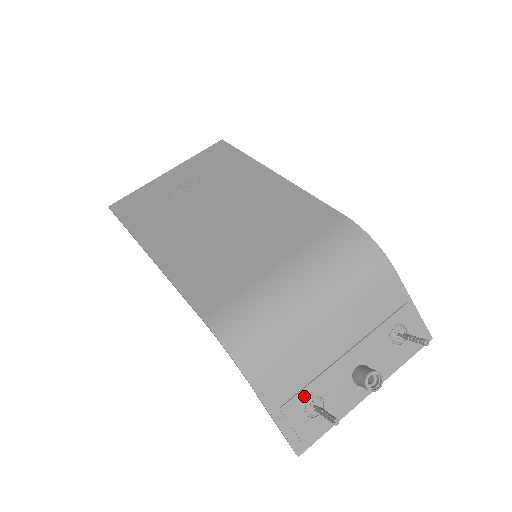
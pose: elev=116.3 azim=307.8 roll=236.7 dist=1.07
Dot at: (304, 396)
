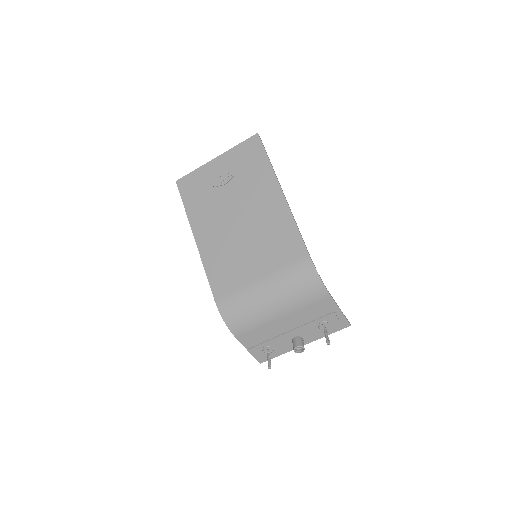
Dot at: (263, 346)
